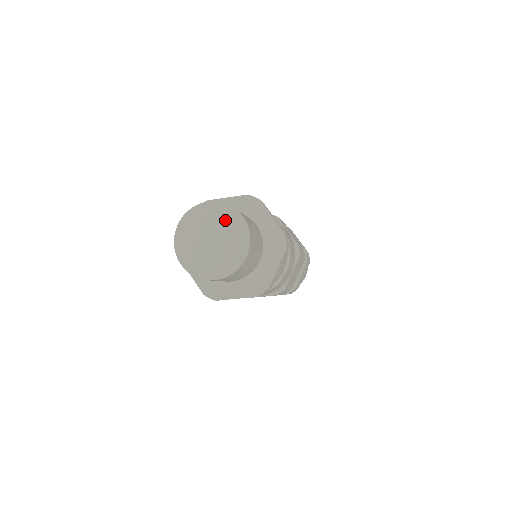
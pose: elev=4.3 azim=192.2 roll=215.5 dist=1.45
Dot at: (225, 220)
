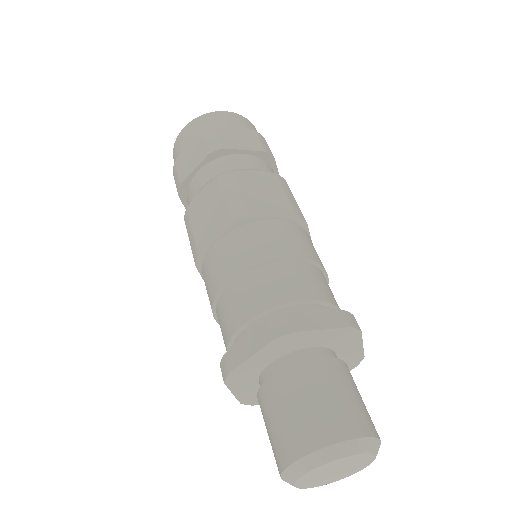
Dot at: (366, 458)
